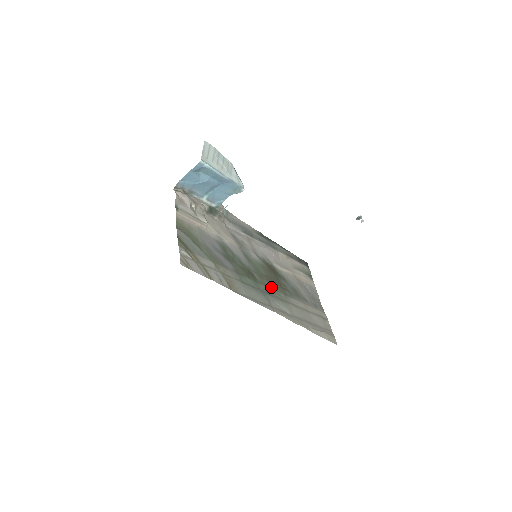
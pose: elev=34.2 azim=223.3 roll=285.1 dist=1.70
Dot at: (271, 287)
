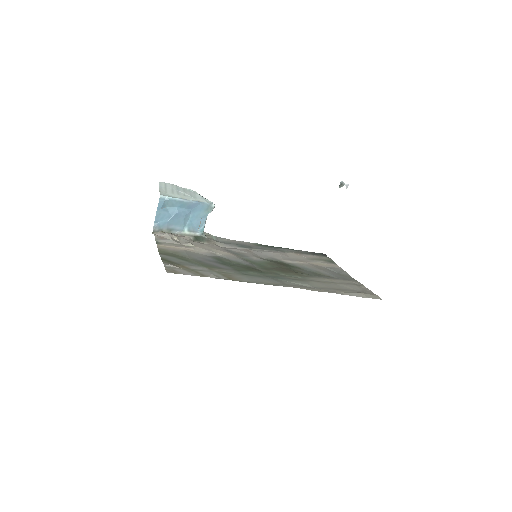
Dot at: (282, 274)
